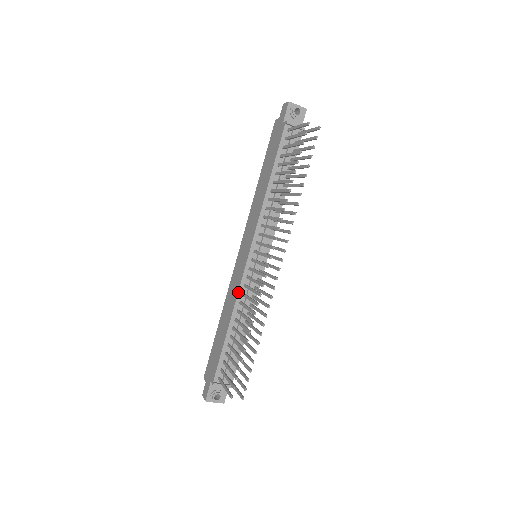
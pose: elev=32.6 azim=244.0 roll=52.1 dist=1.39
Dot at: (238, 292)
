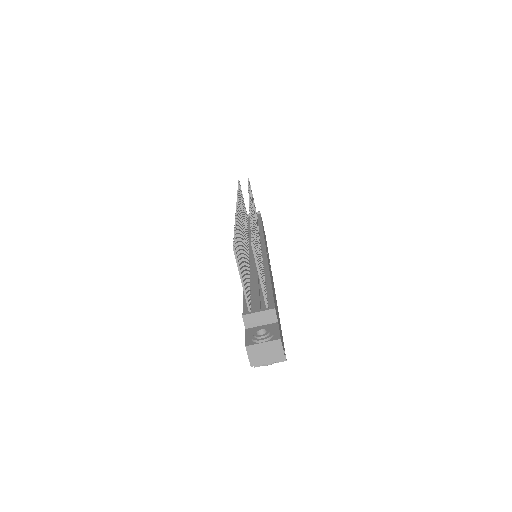
Dot at: occluded
